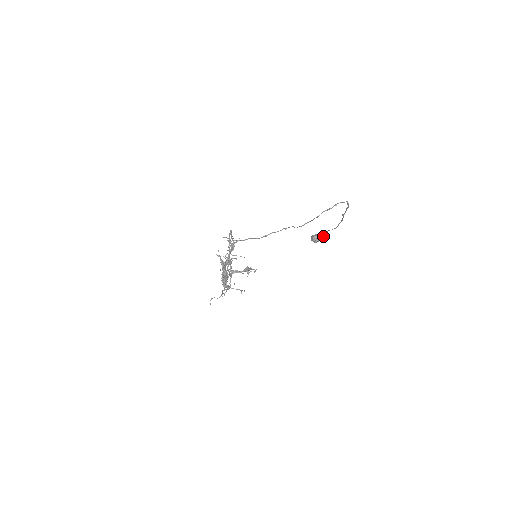
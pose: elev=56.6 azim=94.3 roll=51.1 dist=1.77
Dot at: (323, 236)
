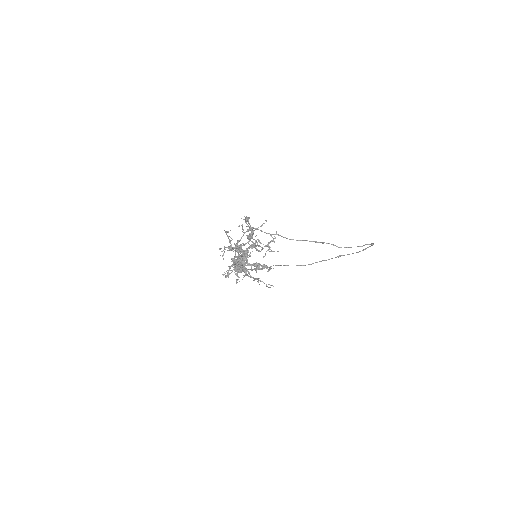
Dot at: occluded
